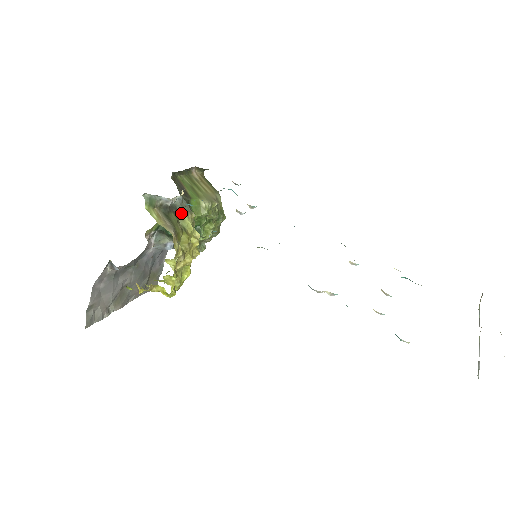
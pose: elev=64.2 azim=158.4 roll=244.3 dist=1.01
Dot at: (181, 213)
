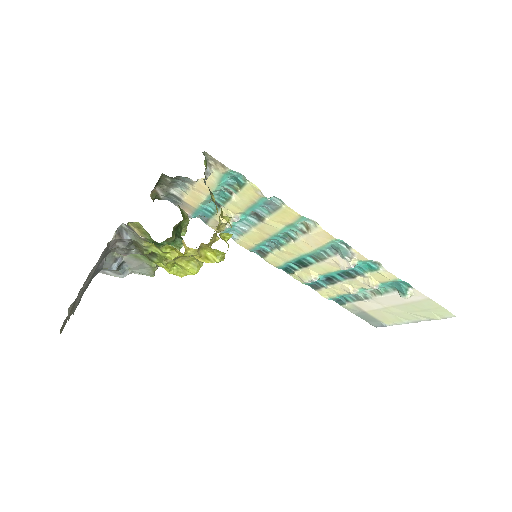
Dot at: (211, 192)
